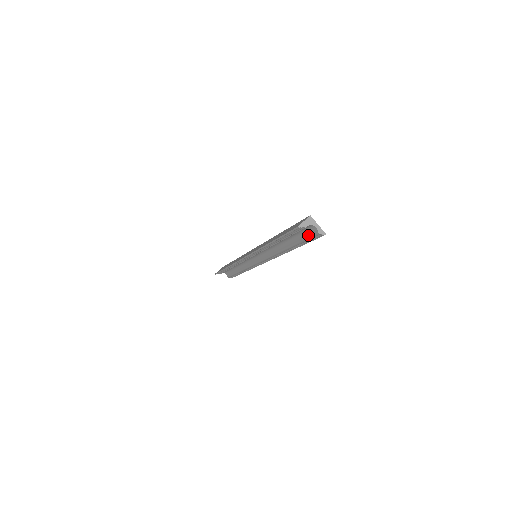
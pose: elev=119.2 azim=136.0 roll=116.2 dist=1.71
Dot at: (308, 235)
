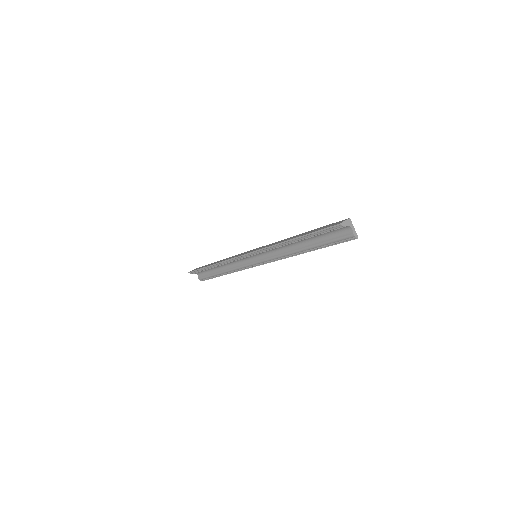
Dot at: (339, 237)
